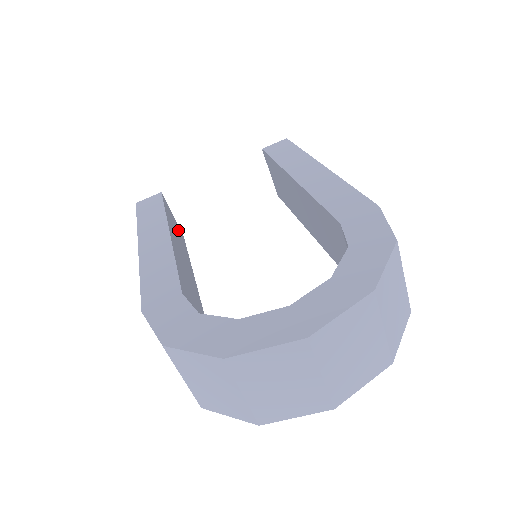
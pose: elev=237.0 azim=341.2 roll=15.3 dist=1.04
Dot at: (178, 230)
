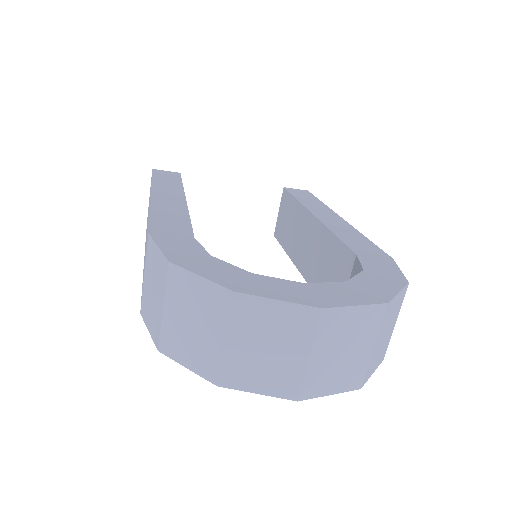
Dot at: occluded
